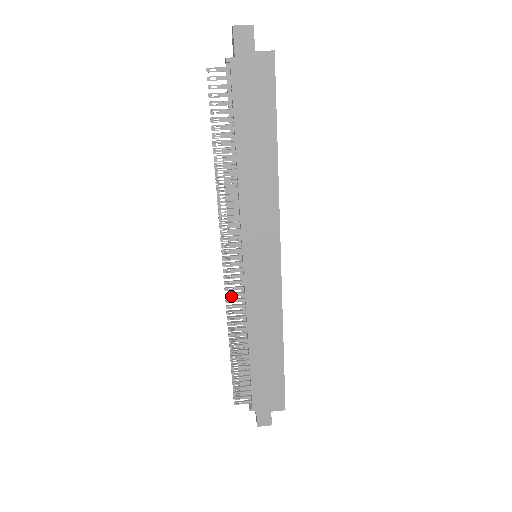
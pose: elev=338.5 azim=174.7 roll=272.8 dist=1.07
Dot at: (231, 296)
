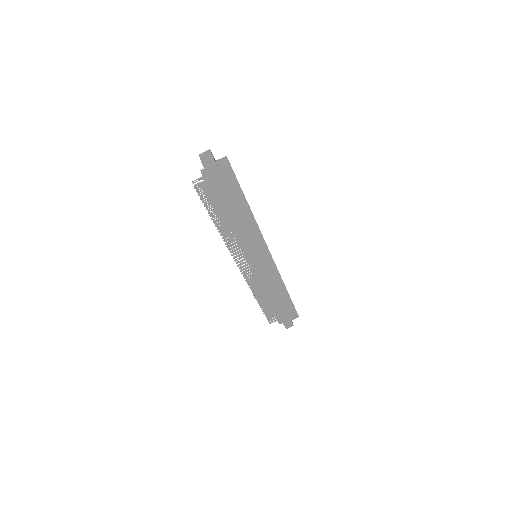
Dot at: occluded
